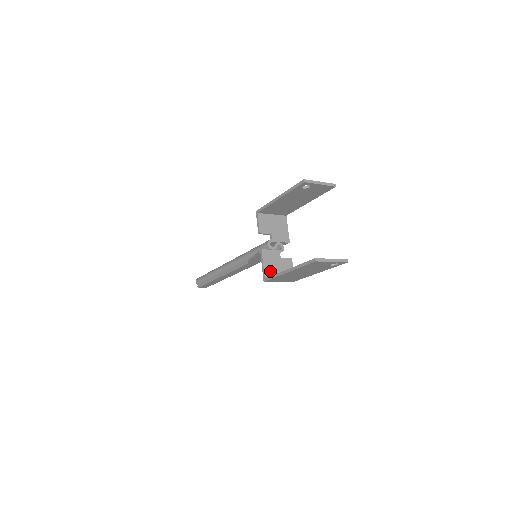
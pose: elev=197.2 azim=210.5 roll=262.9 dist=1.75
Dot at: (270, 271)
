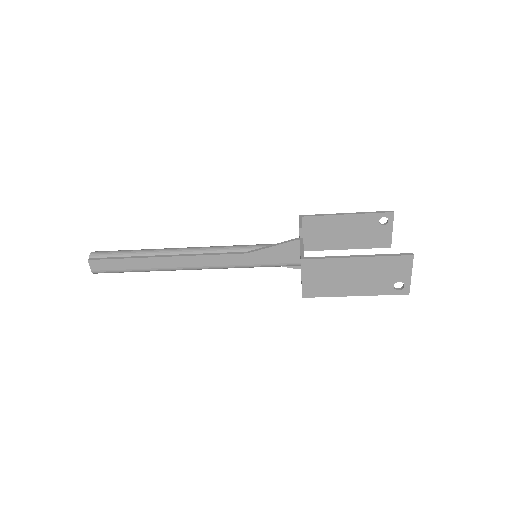
Dot at: occluded
